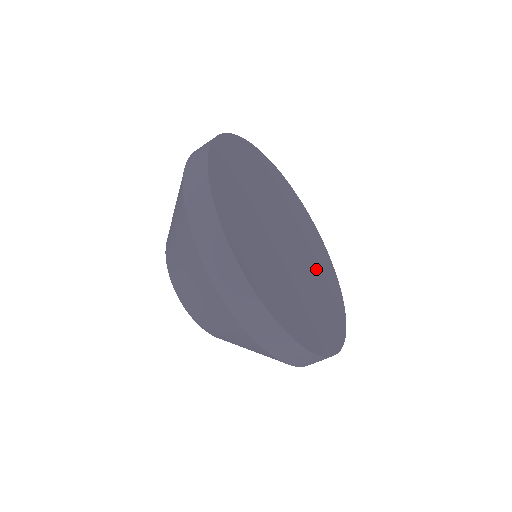
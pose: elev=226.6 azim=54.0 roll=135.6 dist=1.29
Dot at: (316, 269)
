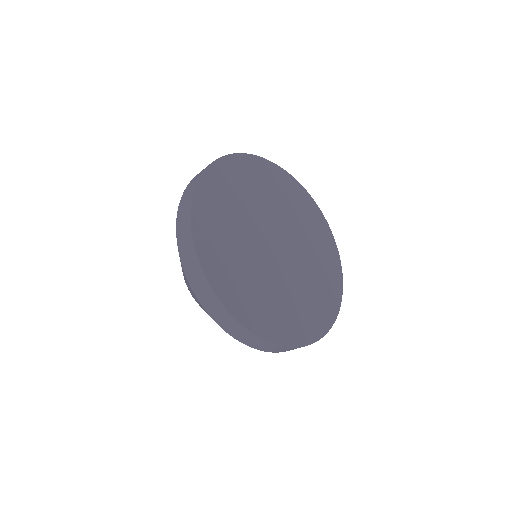
Dot at: (305, 236)
